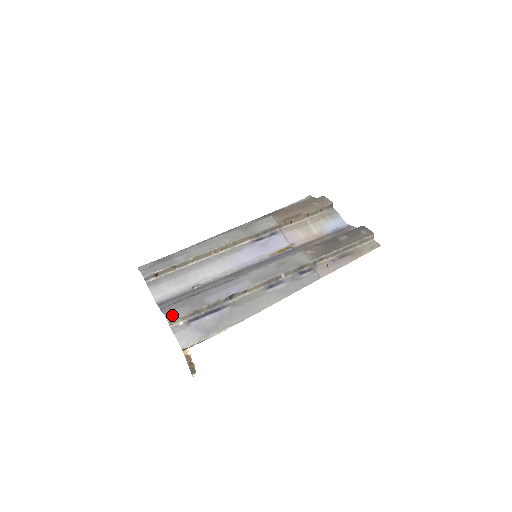
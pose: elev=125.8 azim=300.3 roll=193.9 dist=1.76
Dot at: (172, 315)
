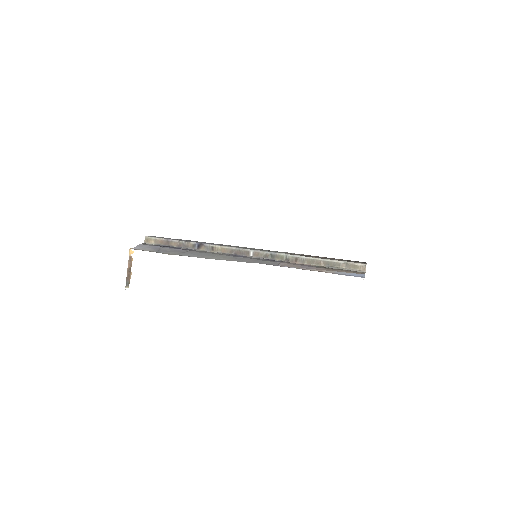
Dot at: (152, 236)
